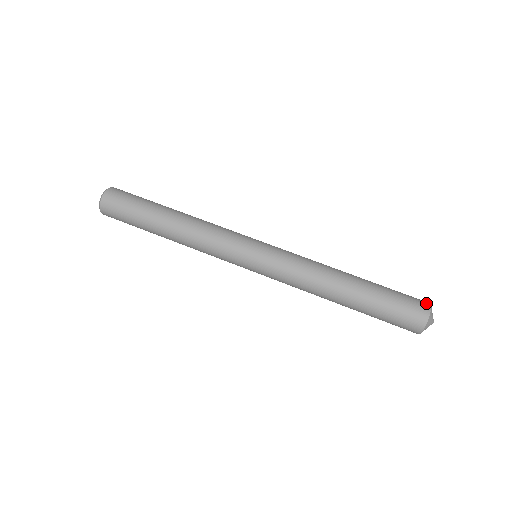
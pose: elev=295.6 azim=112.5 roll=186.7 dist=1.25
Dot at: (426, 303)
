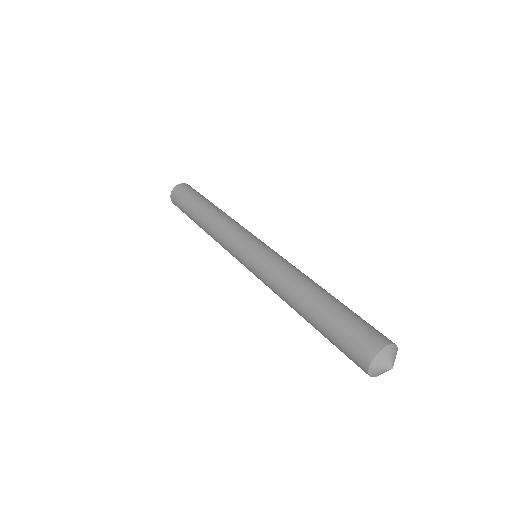
Dot at: occluded
